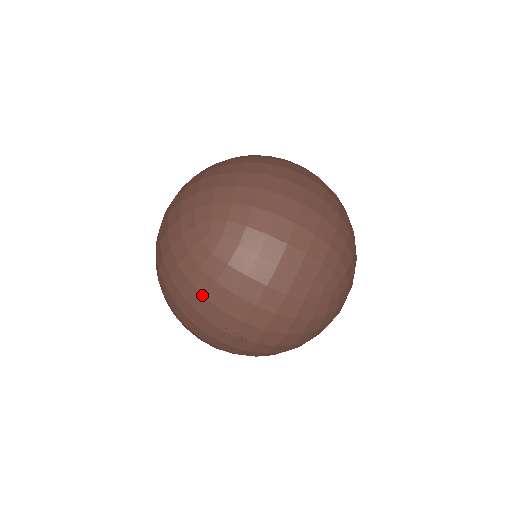
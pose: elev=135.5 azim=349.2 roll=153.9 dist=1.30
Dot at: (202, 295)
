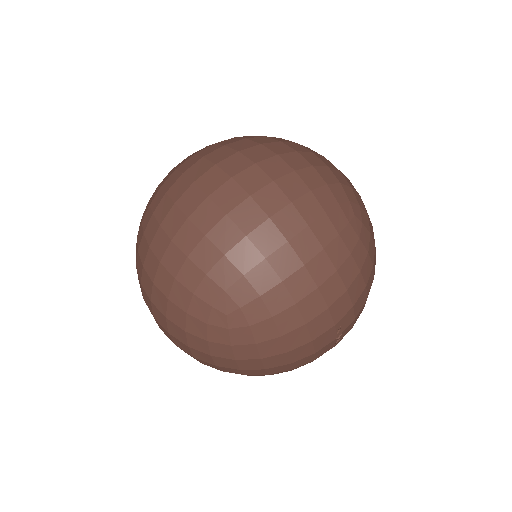
Dot at: (346, 287)
